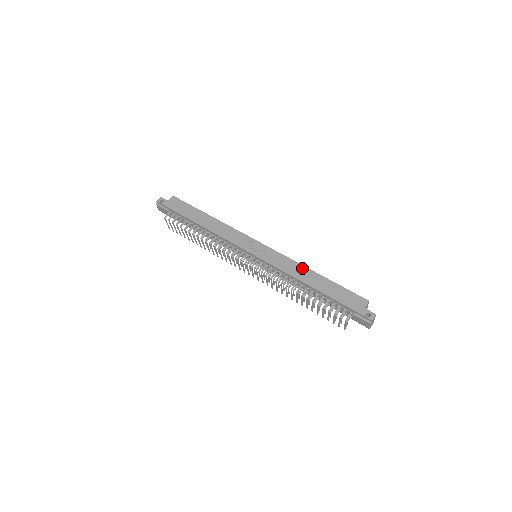
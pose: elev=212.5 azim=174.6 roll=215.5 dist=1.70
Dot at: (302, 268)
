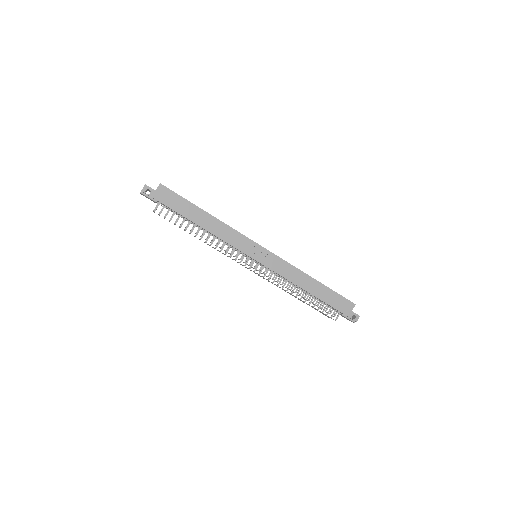
Dot at: (302, 275)
